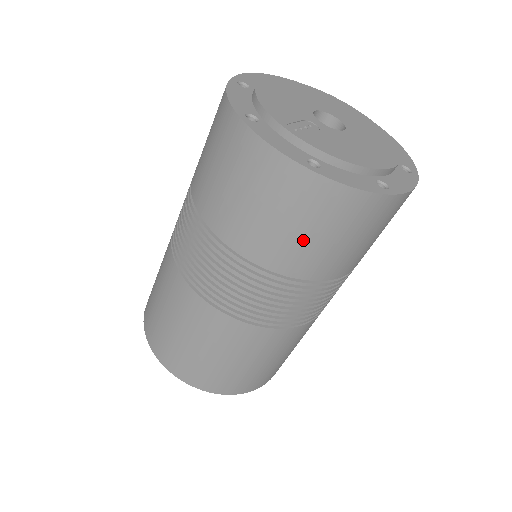
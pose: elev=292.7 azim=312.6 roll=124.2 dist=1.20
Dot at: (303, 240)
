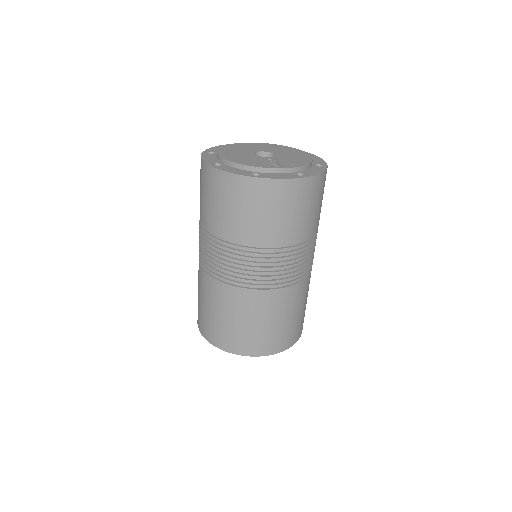
Dot at: (311, 214)
